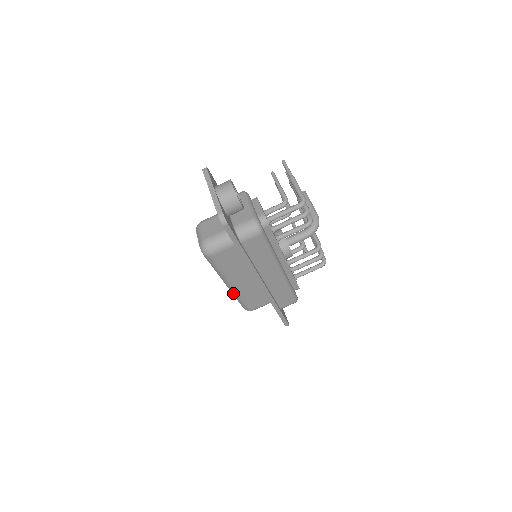
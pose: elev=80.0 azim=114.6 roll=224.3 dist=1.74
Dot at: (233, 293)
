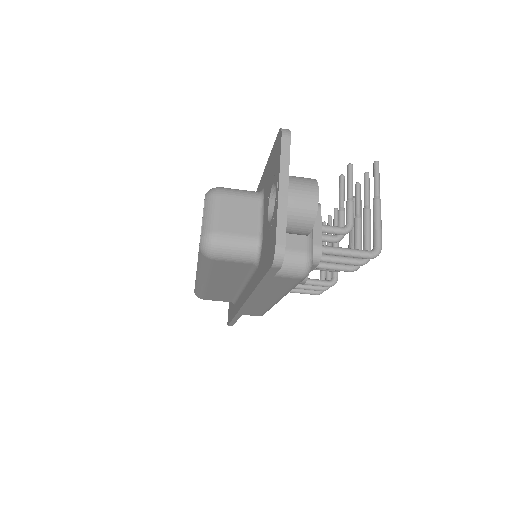
Dot at: (197, 283)
